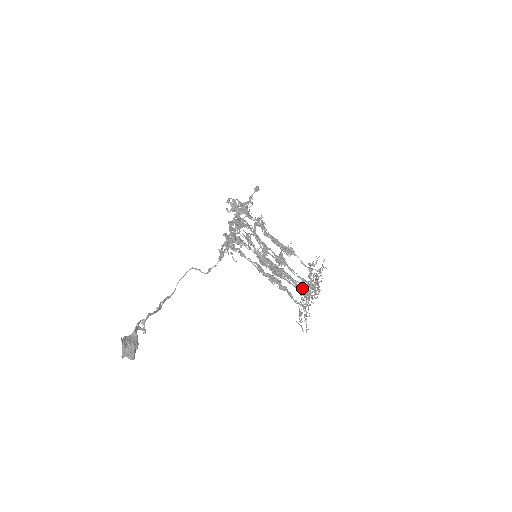
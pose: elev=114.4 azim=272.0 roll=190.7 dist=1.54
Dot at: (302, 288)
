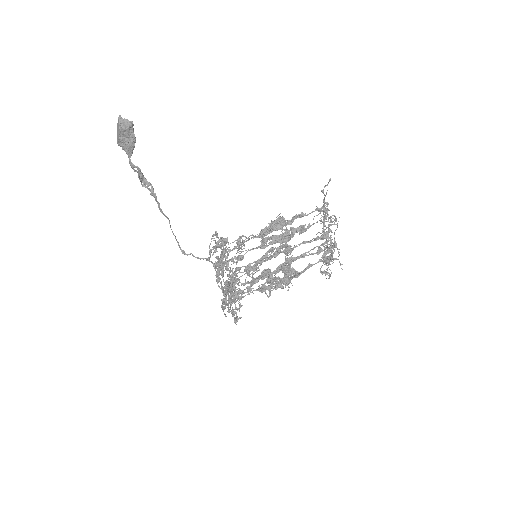
Dot at: (310, 213)
